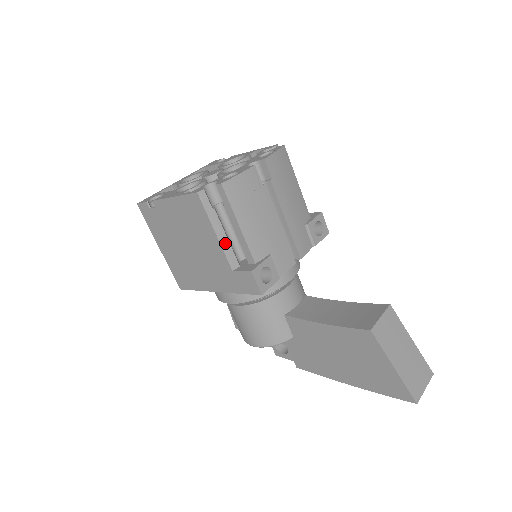
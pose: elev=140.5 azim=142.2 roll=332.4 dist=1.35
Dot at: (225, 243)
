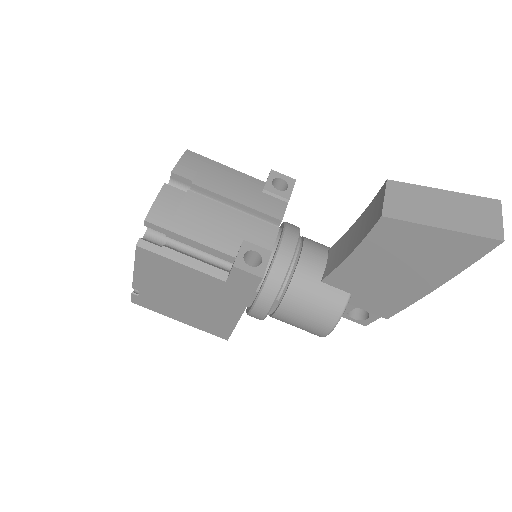
Dot at: (198, 265)
